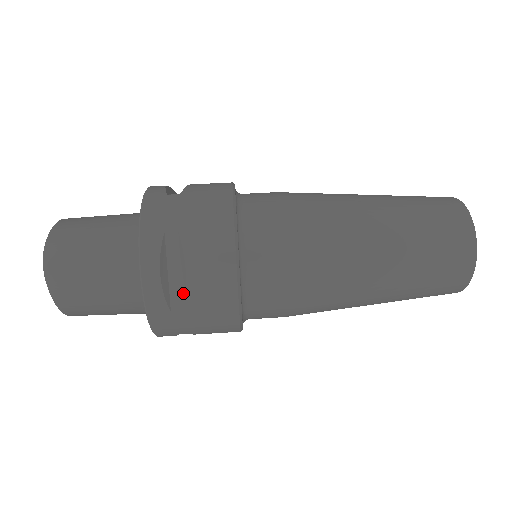
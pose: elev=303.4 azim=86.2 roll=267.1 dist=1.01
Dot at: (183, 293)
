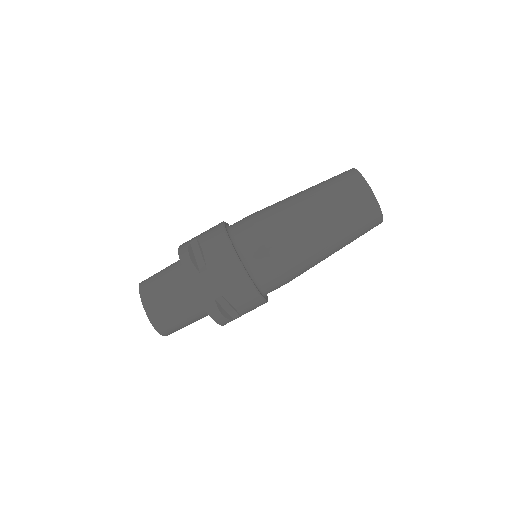
Dot at: (236, 312)
